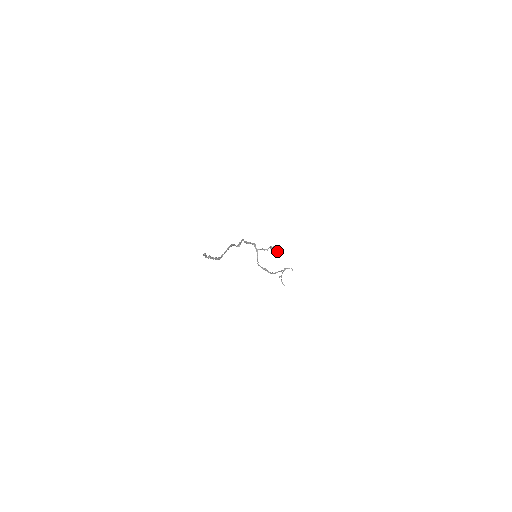
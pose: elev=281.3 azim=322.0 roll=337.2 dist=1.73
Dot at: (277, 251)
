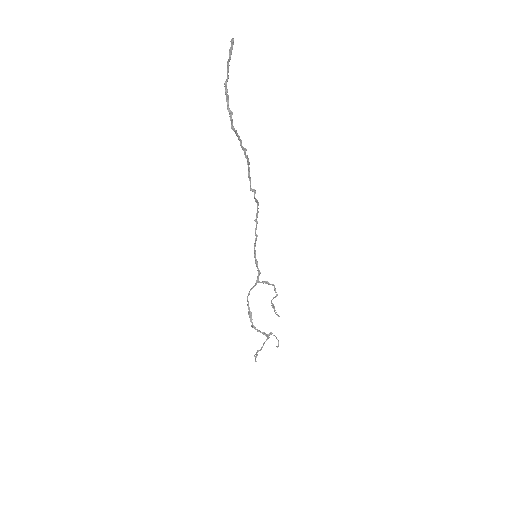
Dot at: occluded
